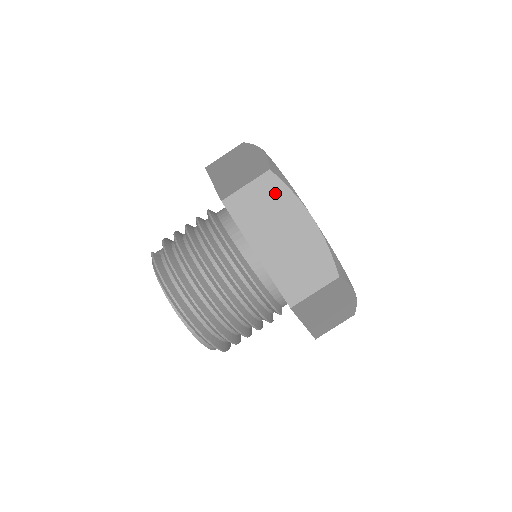
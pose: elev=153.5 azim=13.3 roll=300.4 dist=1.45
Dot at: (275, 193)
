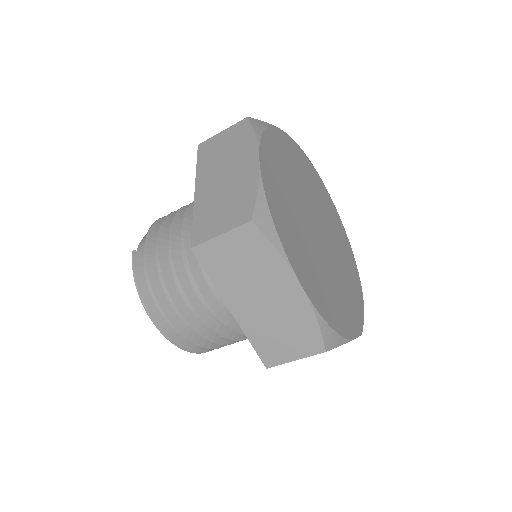
Dot at: (256, 250)
